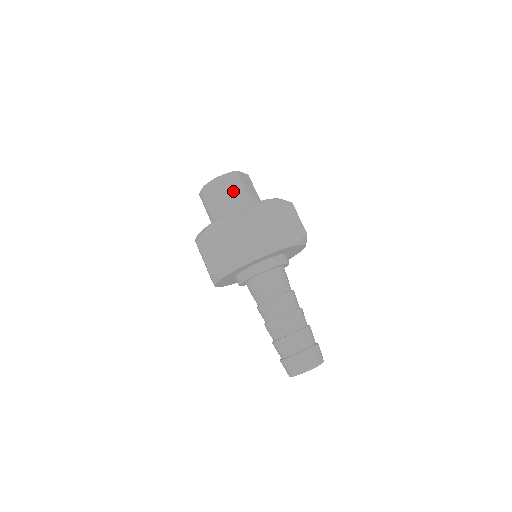
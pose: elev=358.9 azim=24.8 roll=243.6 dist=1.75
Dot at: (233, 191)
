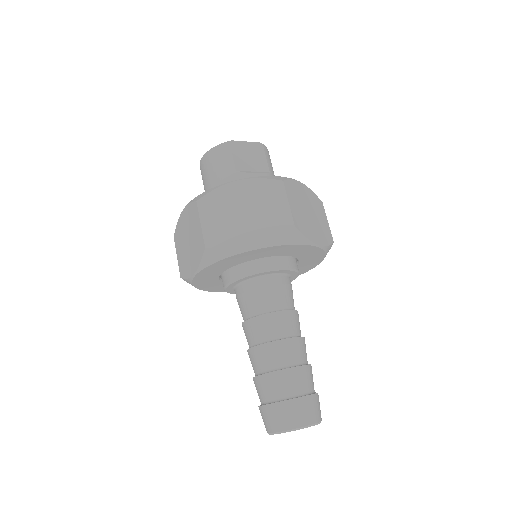
Dot at: (219, 169)
